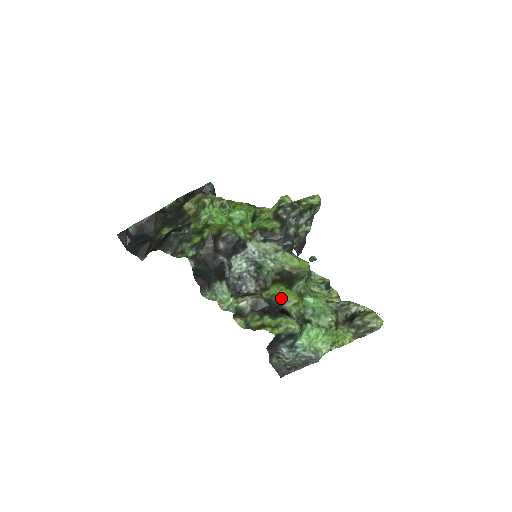
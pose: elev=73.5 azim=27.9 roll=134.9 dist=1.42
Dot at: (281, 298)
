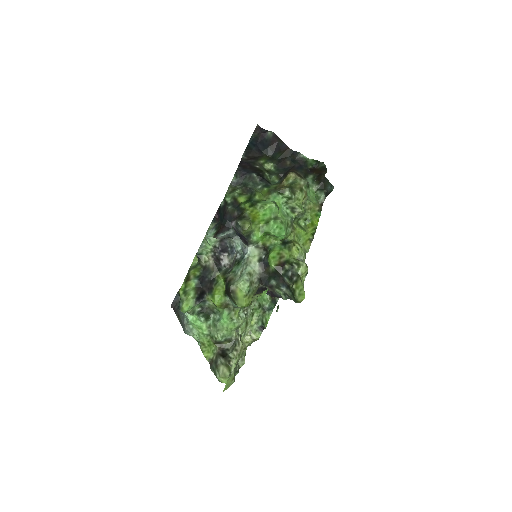
Dot at: (215, 289)
